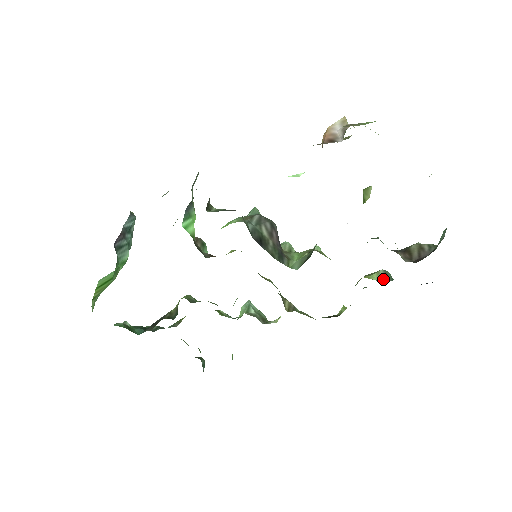
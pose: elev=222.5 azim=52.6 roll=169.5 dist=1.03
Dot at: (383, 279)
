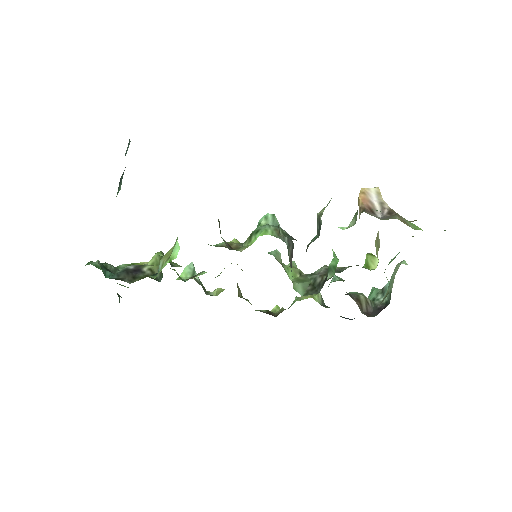
Dot at: (321, 303)
